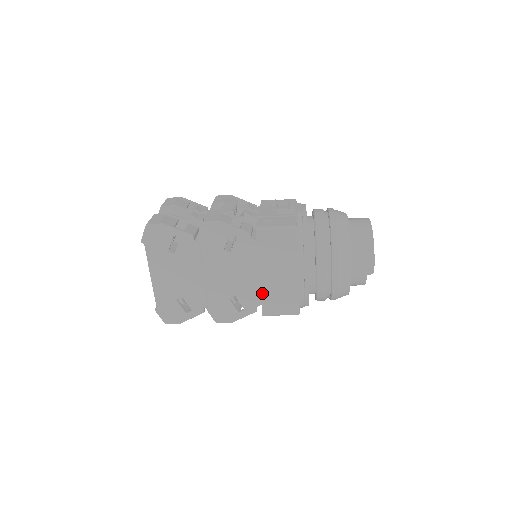
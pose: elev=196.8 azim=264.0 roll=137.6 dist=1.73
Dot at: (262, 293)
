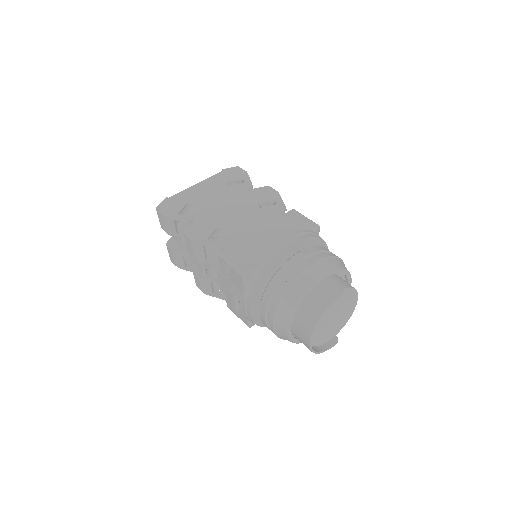
Dot at: occluded
